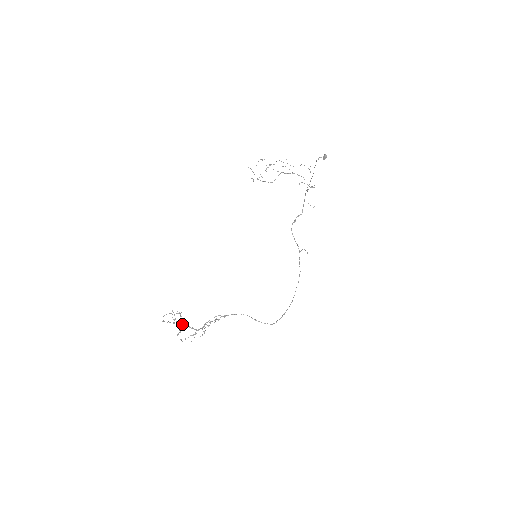
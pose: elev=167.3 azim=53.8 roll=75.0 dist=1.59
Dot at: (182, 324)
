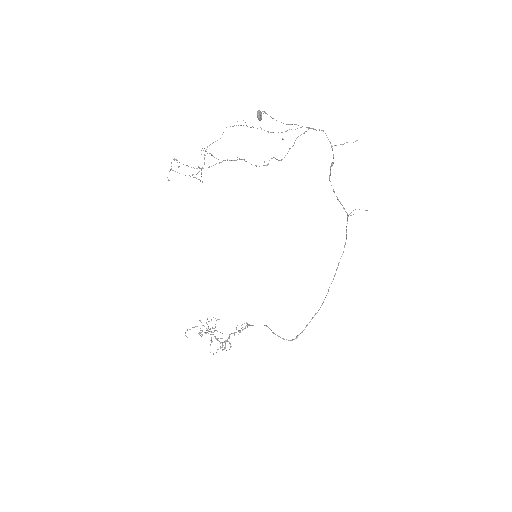
Dot at: (217, 331)
